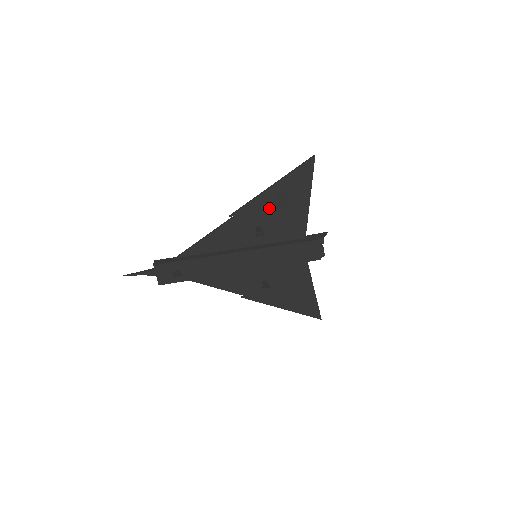
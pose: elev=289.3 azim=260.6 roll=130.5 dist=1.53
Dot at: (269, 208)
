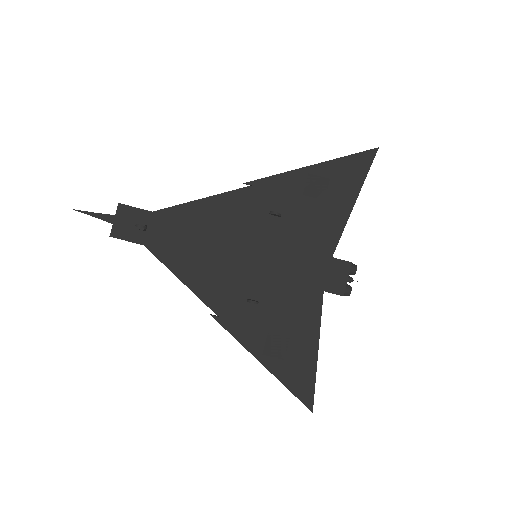
Dot at: (299, 193)
